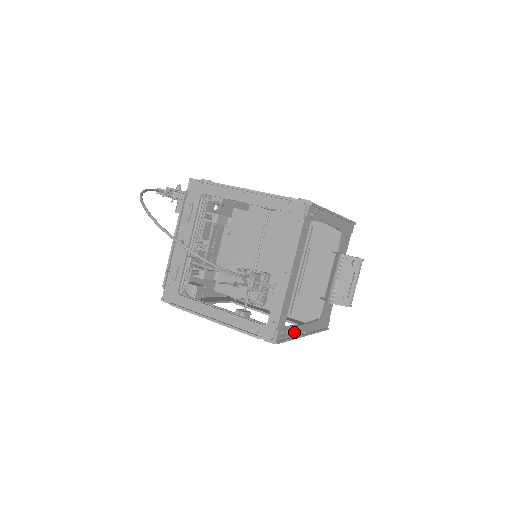
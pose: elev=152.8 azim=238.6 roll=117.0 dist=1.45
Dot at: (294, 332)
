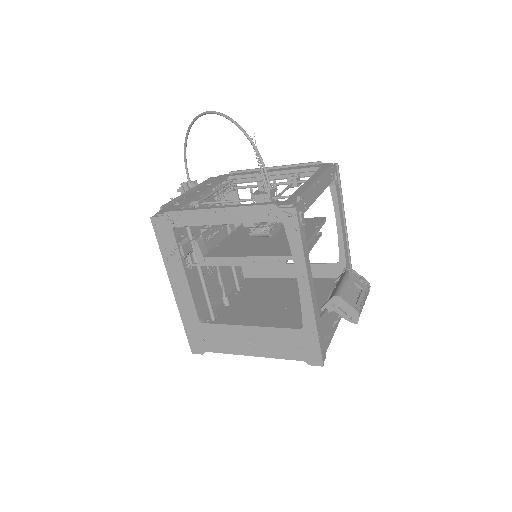
Dot at: (305, 253)
